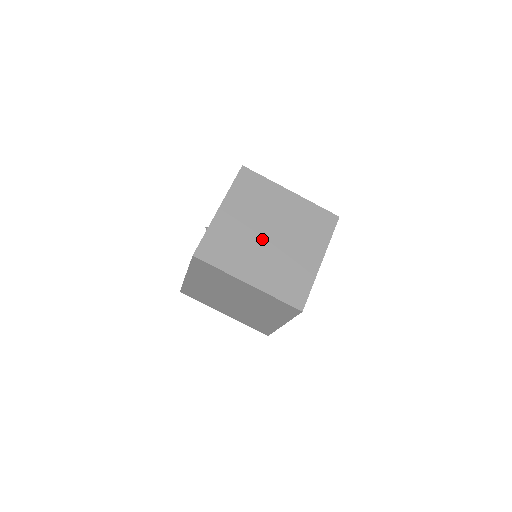
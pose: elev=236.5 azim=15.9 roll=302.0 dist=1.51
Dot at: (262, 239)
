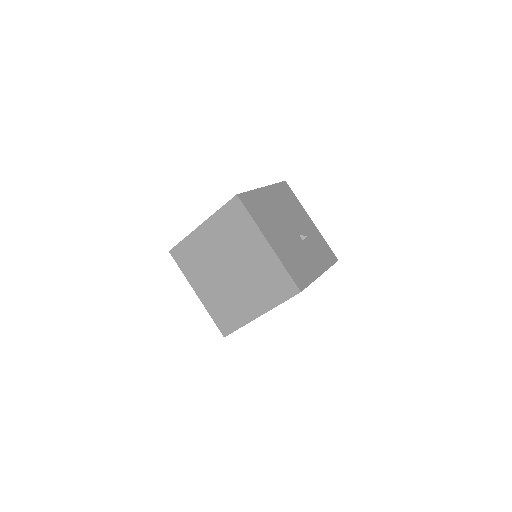
Dot at: (221, 269)
